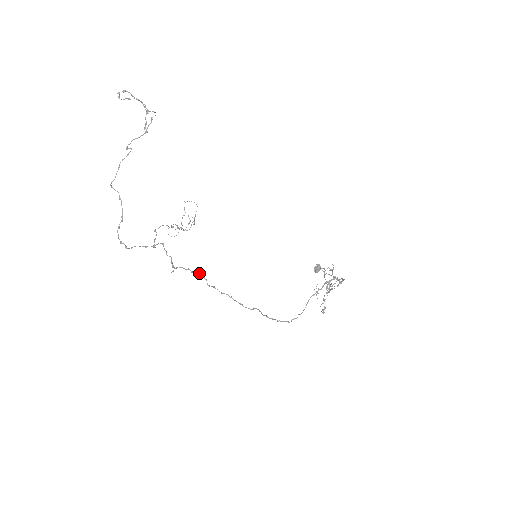
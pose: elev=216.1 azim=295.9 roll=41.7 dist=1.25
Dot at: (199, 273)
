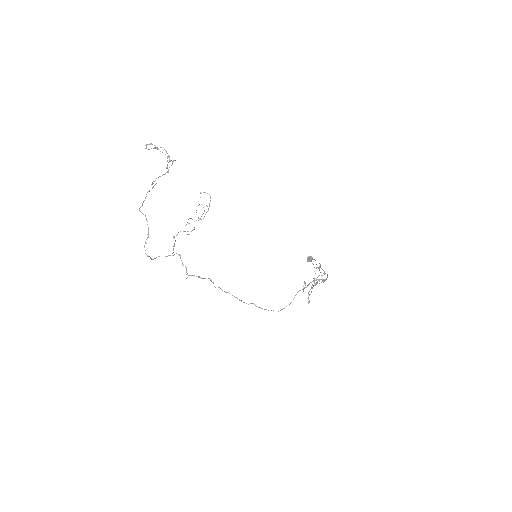
Dot at: (208, 278)
